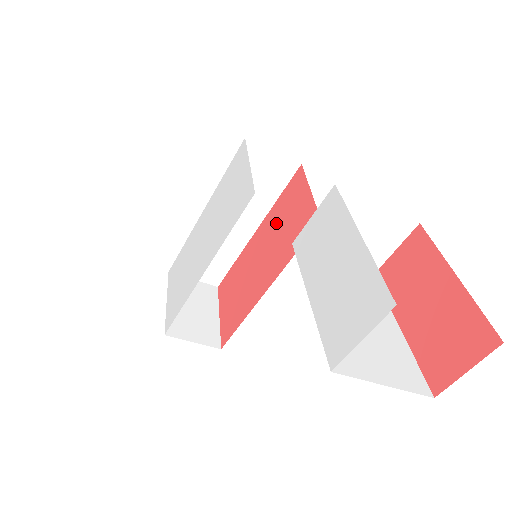
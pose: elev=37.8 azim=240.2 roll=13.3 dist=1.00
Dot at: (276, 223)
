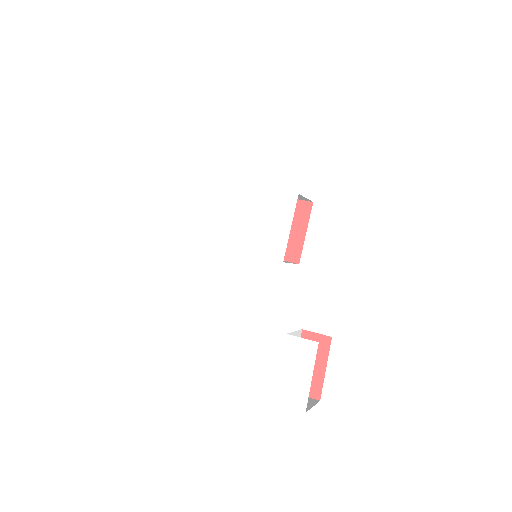
Dot at: occluded
